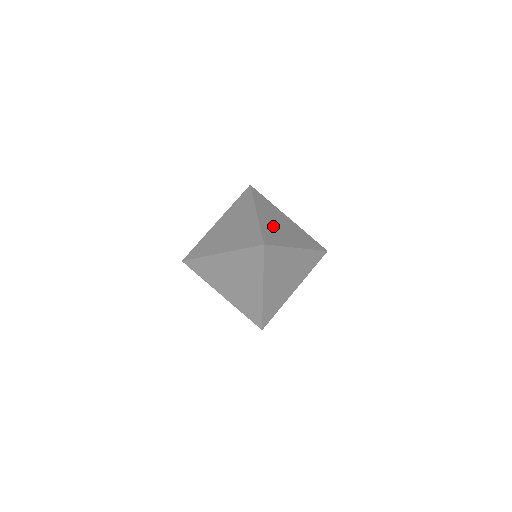
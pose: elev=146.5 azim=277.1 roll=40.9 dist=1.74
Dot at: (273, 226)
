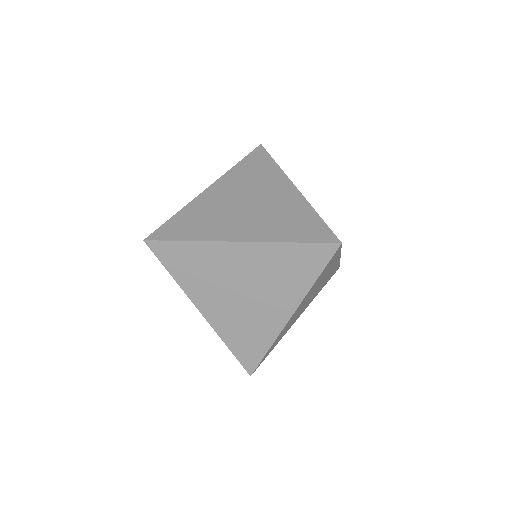
Dot at: occluded
